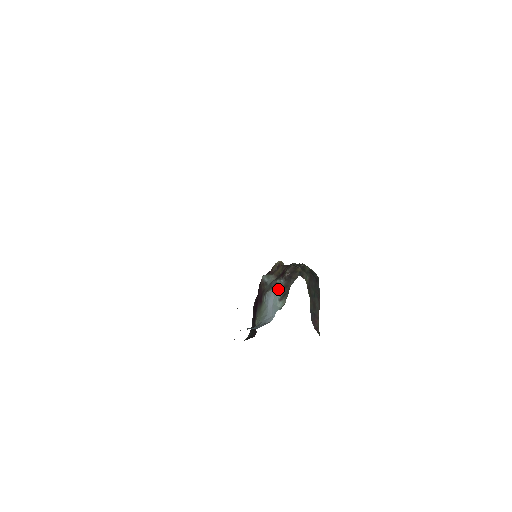
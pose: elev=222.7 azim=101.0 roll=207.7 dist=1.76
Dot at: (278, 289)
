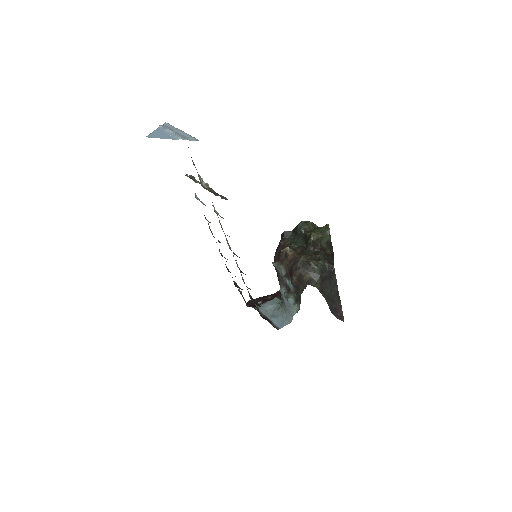
Dot at: (289, 296)
